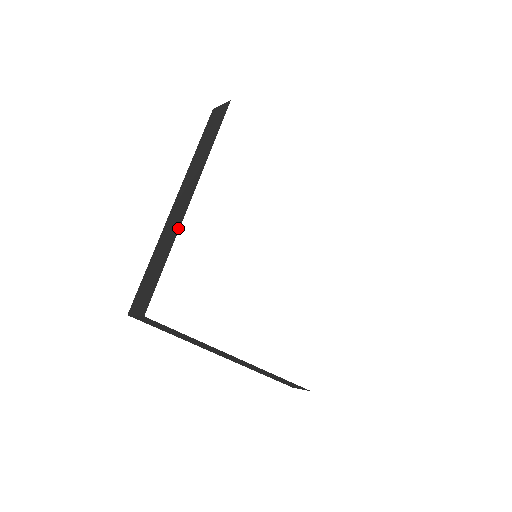
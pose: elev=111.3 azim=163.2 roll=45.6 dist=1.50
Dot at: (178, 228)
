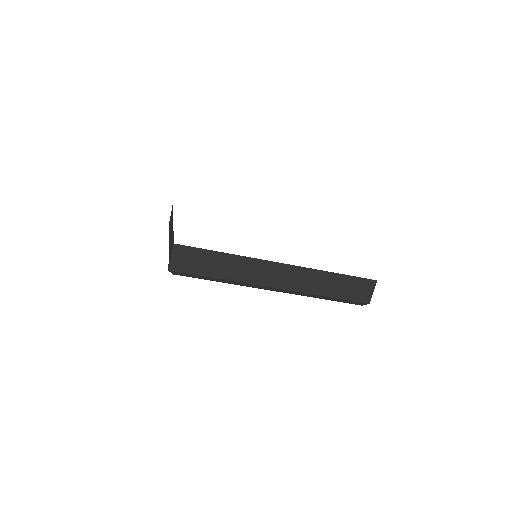
Dot at: occluded
